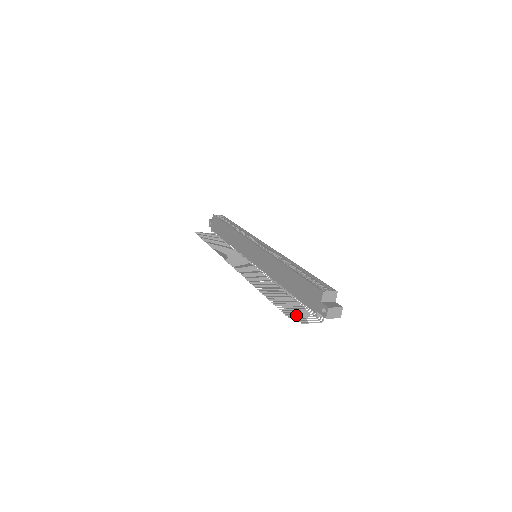
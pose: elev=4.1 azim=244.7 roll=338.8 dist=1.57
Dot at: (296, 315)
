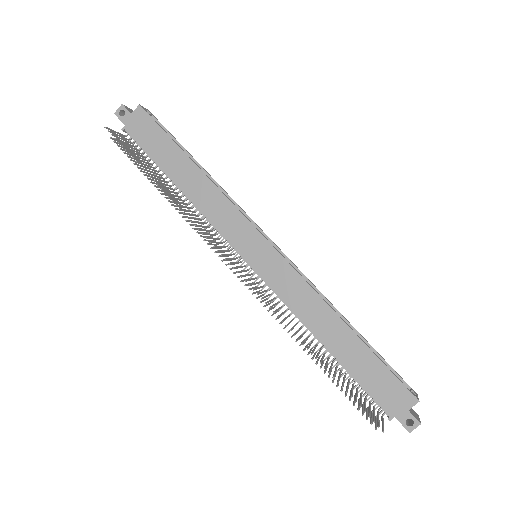
Dot at: (379, 421)
